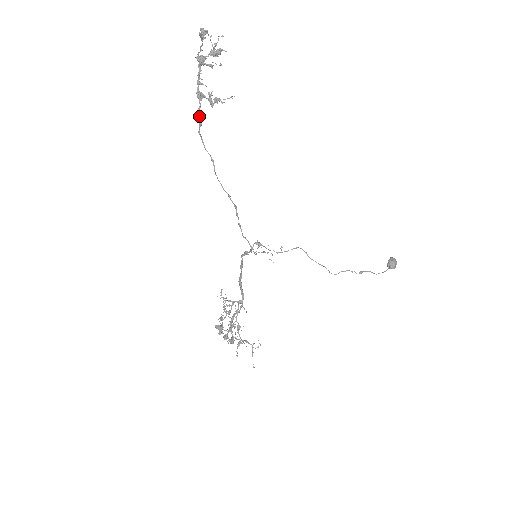
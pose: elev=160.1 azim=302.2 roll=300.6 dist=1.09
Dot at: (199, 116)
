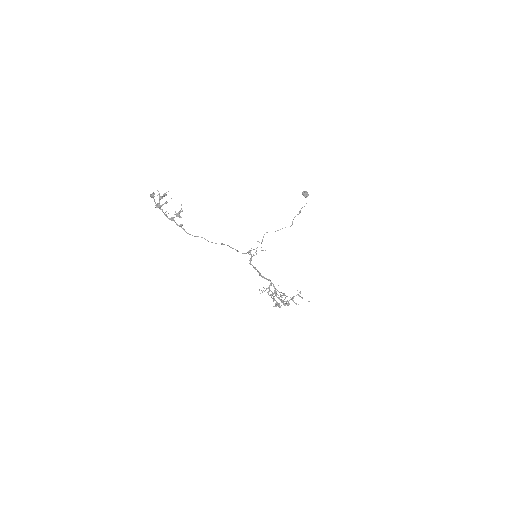
Dot at: occluded
